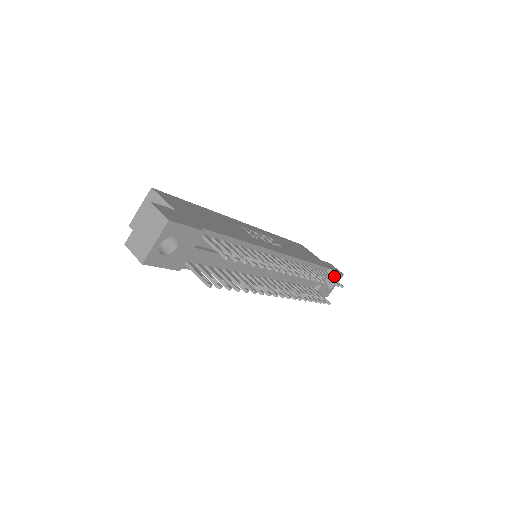
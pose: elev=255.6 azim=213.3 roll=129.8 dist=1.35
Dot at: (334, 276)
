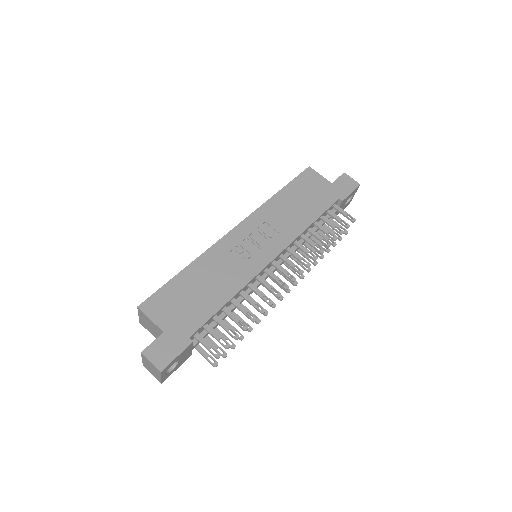
Dot at: (348, 197)
